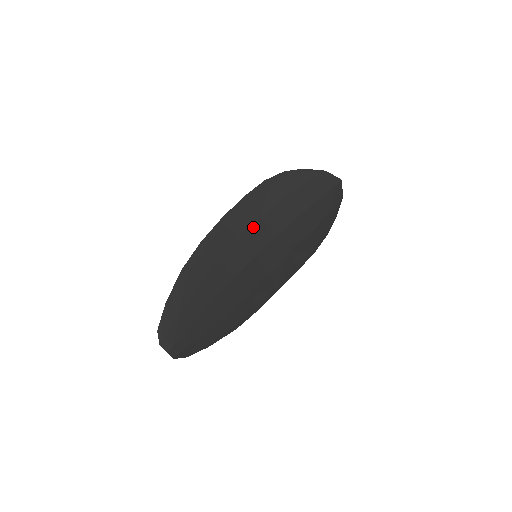
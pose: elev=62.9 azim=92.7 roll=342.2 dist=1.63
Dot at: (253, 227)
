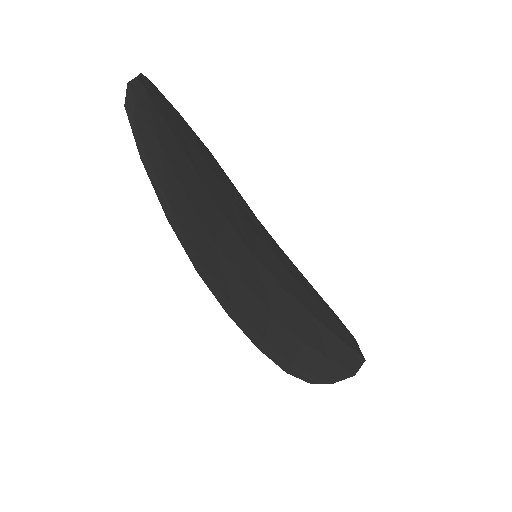
Dot at: (272, 255)
